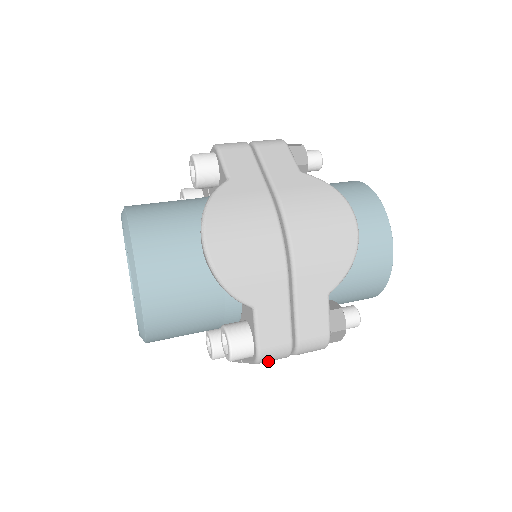
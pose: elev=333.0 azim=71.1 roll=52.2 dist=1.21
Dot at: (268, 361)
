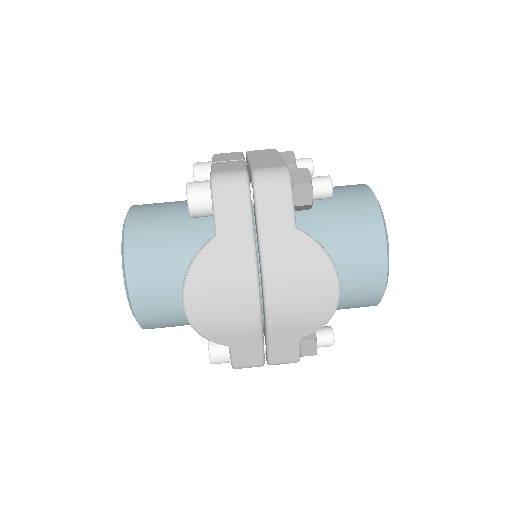
Dot at: occluded
